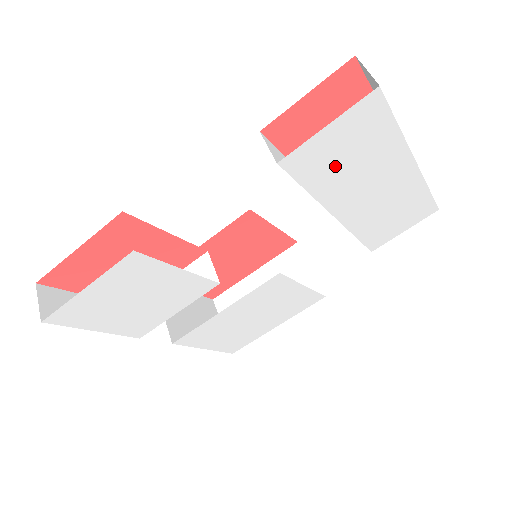
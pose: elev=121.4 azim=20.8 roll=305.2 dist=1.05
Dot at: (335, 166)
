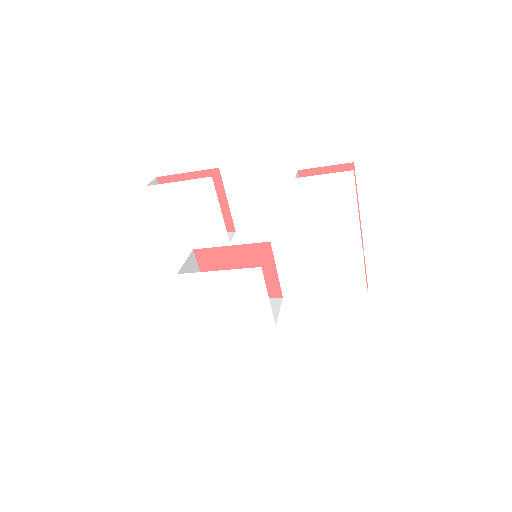
Dot at: (320, 204)
